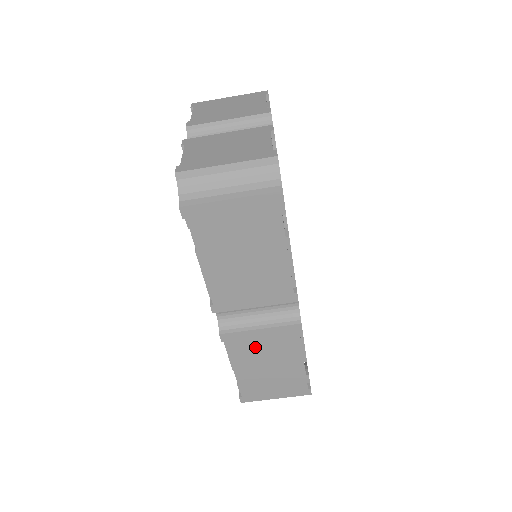
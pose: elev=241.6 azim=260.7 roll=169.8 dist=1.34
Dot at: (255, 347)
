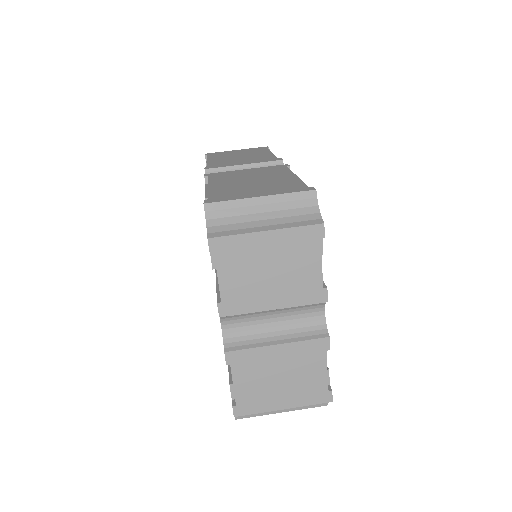
Dot at: (239, 175)
